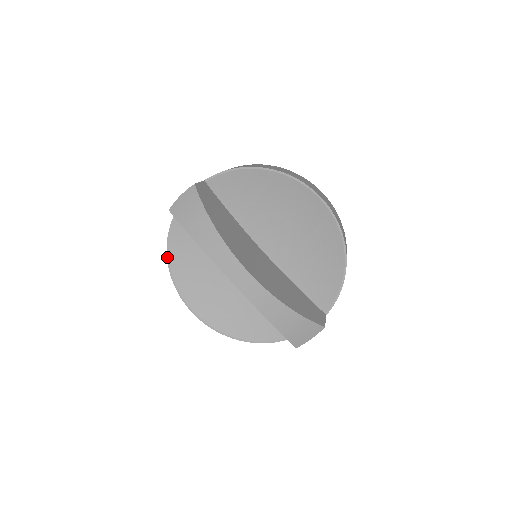
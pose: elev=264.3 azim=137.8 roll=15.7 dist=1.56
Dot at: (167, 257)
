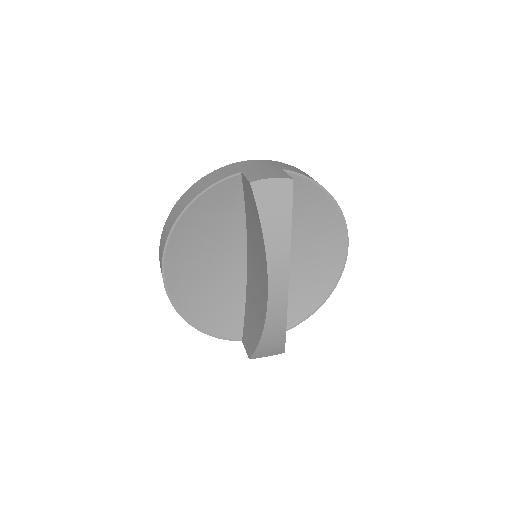
Dot at: (184, 209)
